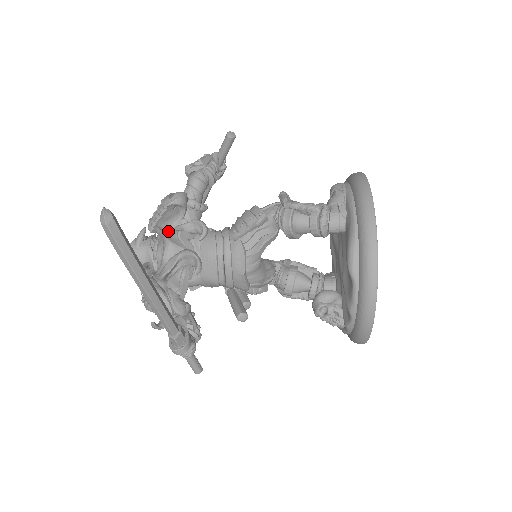
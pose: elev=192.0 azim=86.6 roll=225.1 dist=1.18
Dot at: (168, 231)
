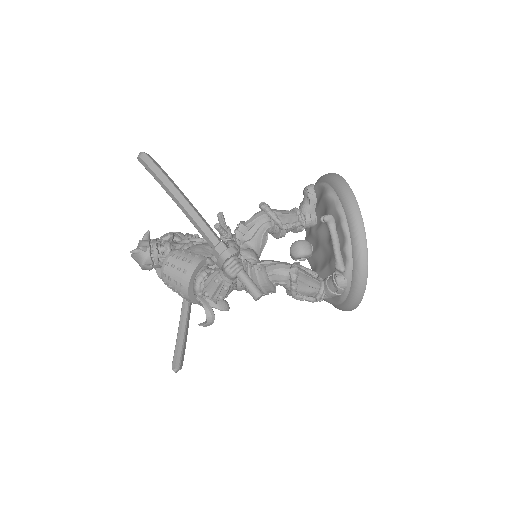
Dot at: occluded
